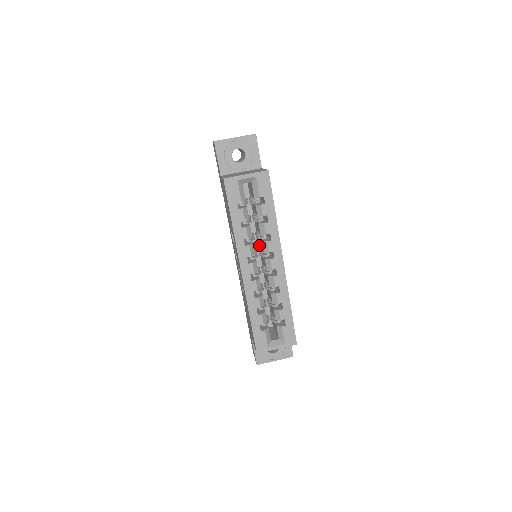
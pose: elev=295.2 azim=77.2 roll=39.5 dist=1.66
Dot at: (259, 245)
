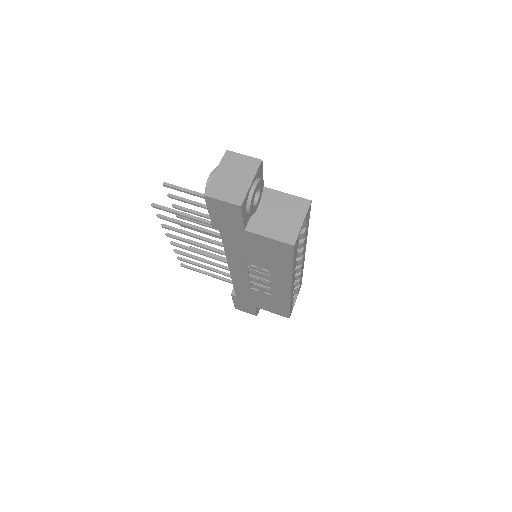
Dot at: occluded
